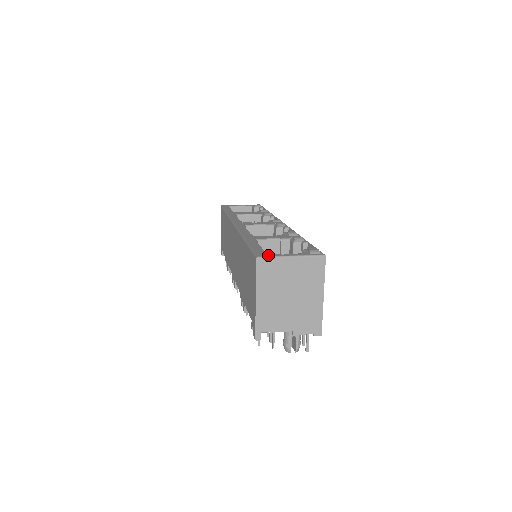
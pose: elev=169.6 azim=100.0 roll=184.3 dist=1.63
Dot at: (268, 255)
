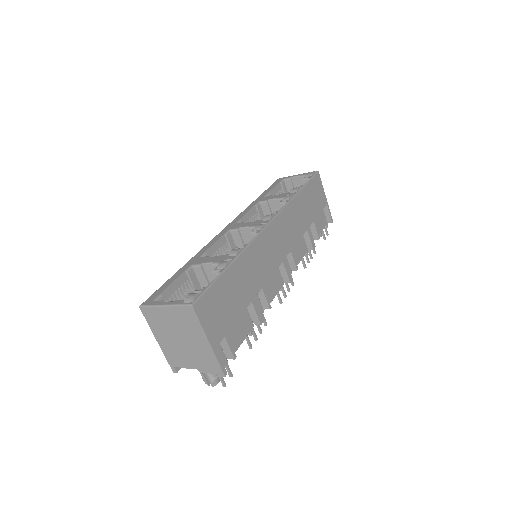
Dot at: (150, 303)
